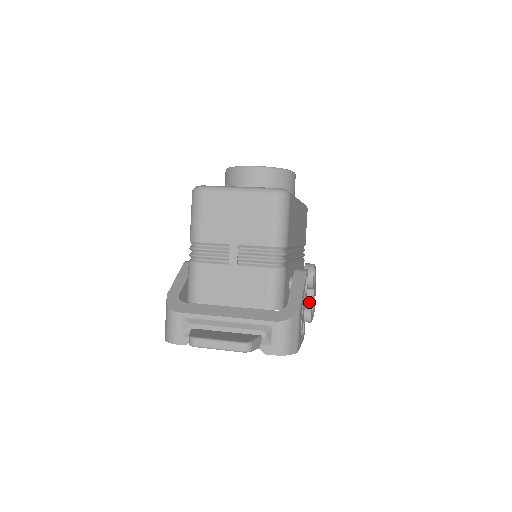
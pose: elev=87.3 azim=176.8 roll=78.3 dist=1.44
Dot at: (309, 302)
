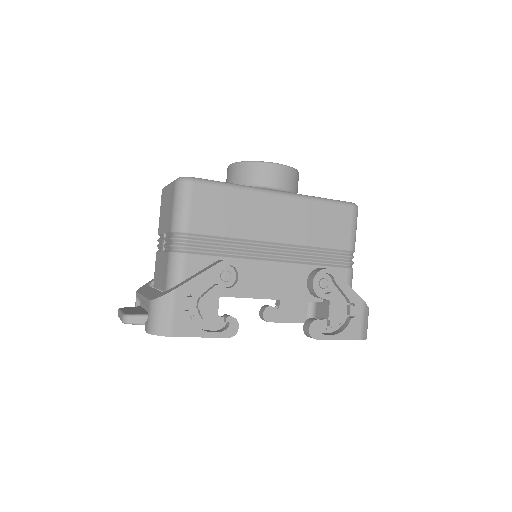
Dot at: (326, 316)
